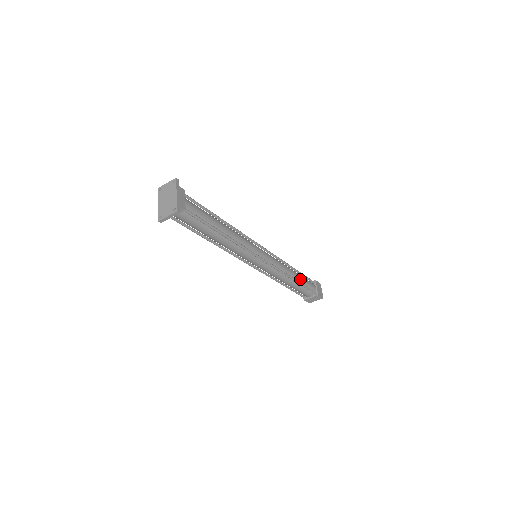
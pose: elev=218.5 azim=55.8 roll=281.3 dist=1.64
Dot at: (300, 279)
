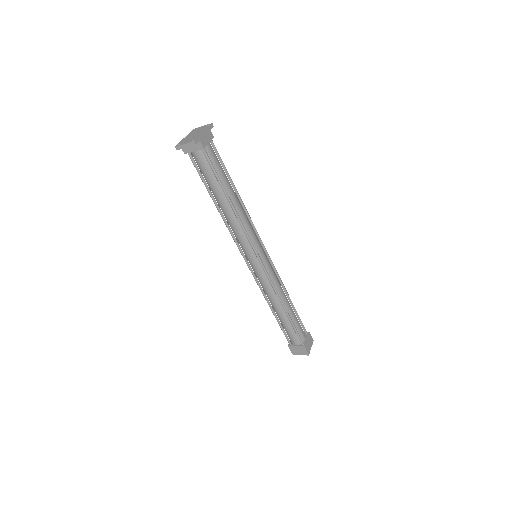
Dot at: (292, 314)
